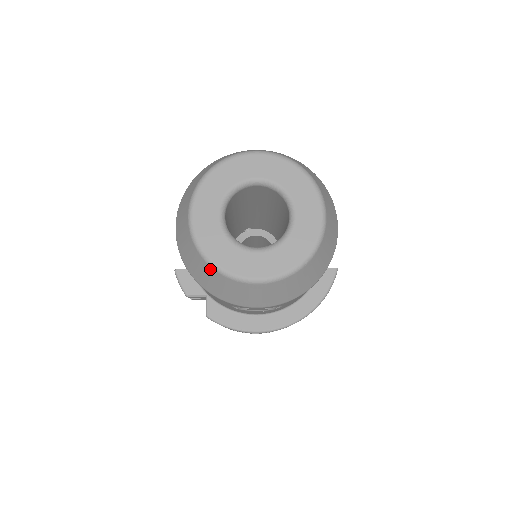
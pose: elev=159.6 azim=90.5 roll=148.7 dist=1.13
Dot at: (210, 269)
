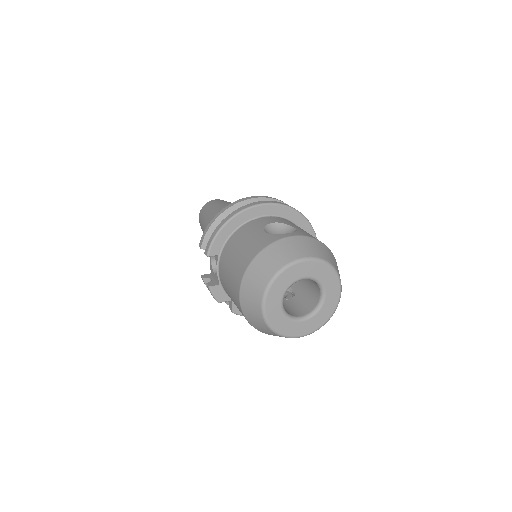
Dot at: (274, 334)
